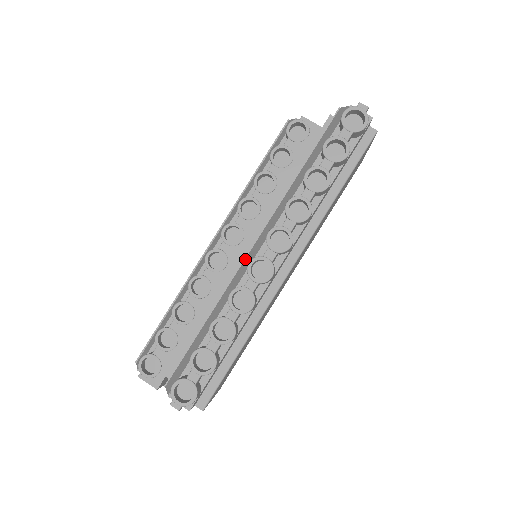
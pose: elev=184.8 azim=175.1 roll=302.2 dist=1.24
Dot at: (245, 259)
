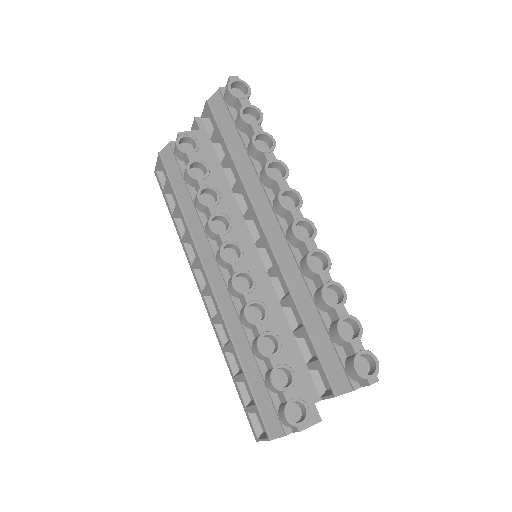
Dot at: (272, 248)
